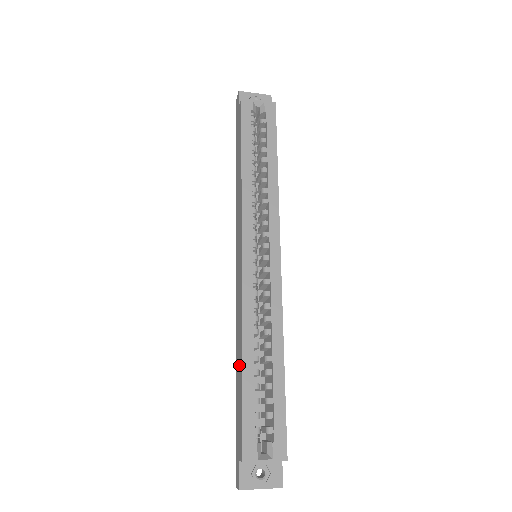
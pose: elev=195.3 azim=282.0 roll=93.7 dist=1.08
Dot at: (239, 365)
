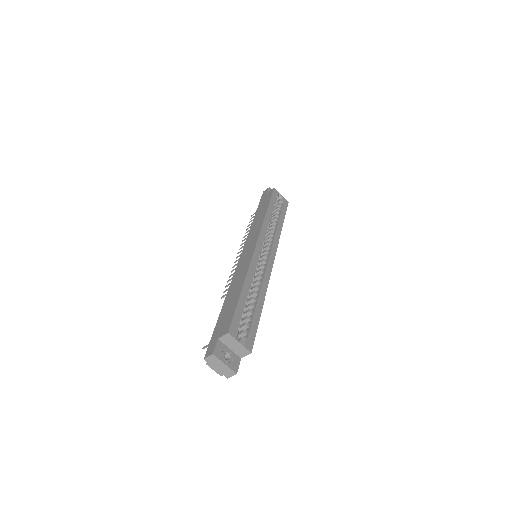
Dot at: (235, 292)
